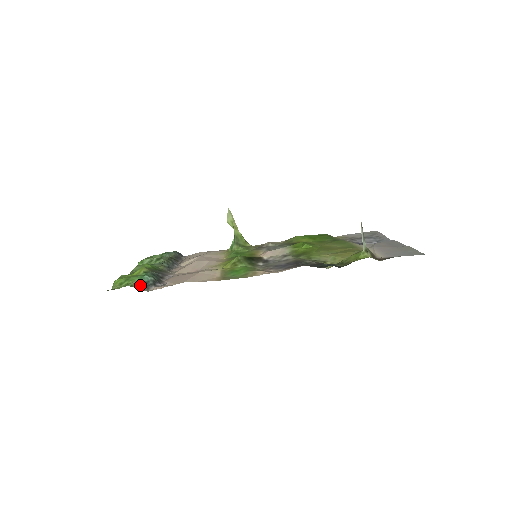
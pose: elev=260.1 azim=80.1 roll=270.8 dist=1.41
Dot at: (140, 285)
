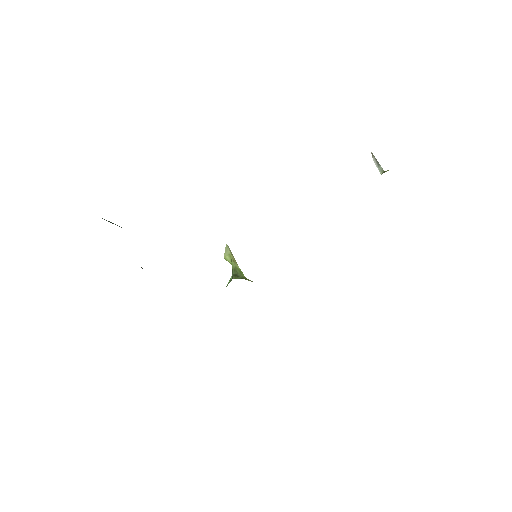
Dot at: (102, 218)
